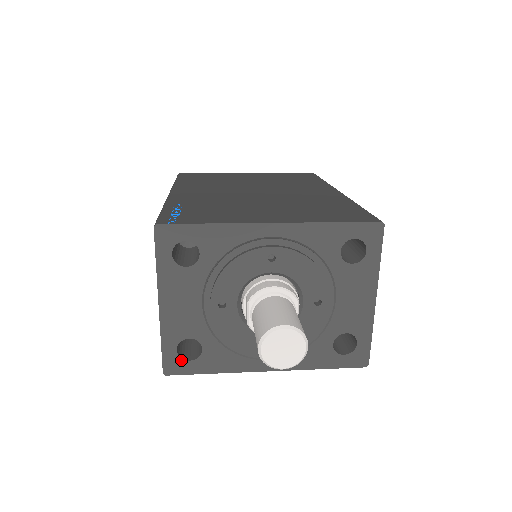
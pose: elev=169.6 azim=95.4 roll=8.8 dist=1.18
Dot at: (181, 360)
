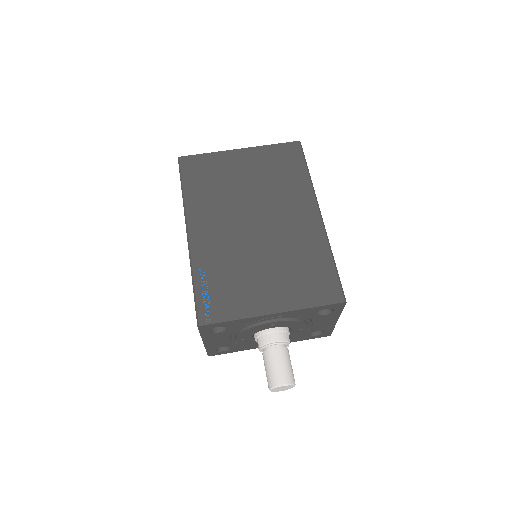
Dot at: (218, 352)
